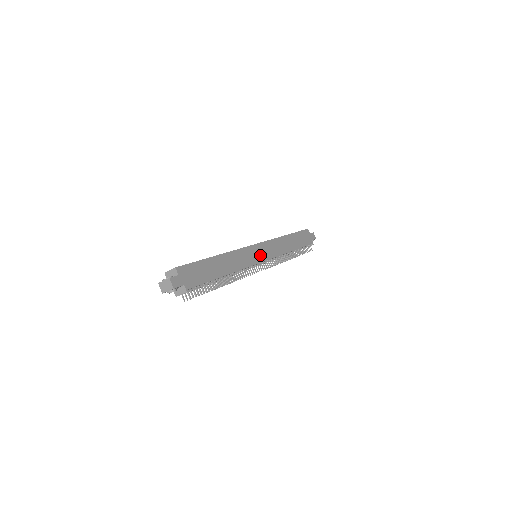
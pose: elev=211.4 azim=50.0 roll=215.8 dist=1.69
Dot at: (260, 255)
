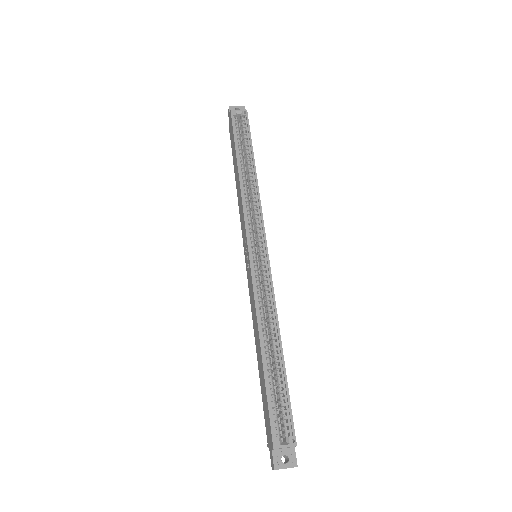
Dot at: occluded
